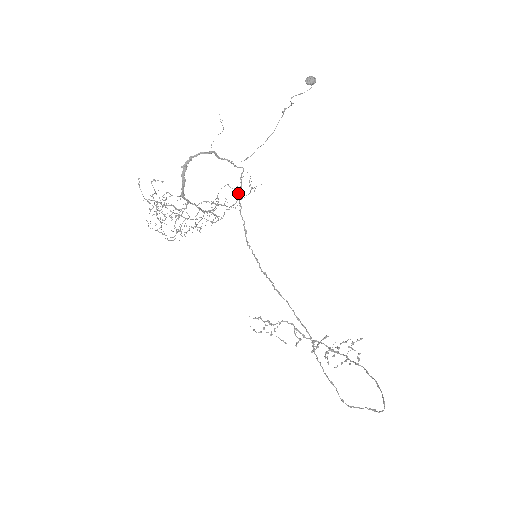
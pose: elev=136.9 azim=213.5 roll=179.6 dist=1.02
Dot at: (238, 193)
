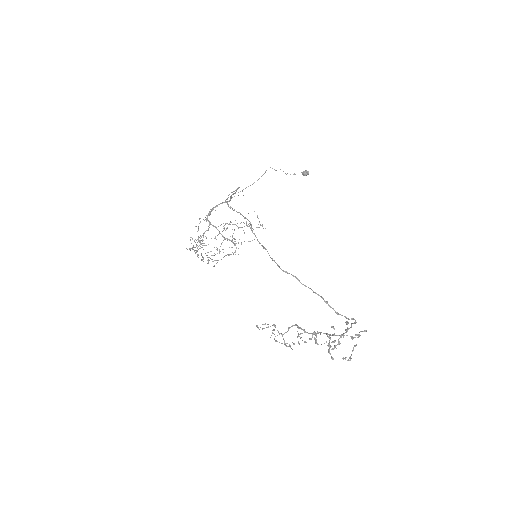
Dot at: (246, 221)
